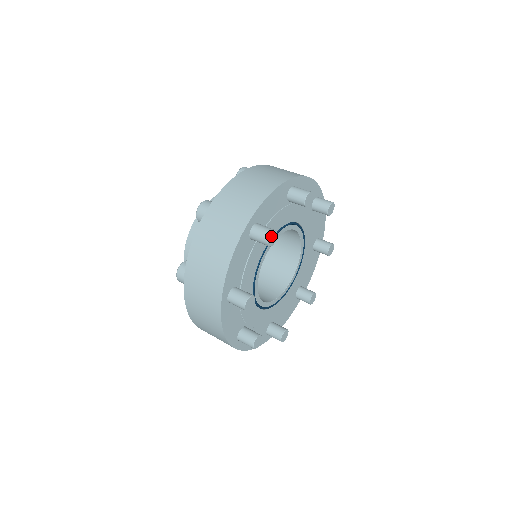
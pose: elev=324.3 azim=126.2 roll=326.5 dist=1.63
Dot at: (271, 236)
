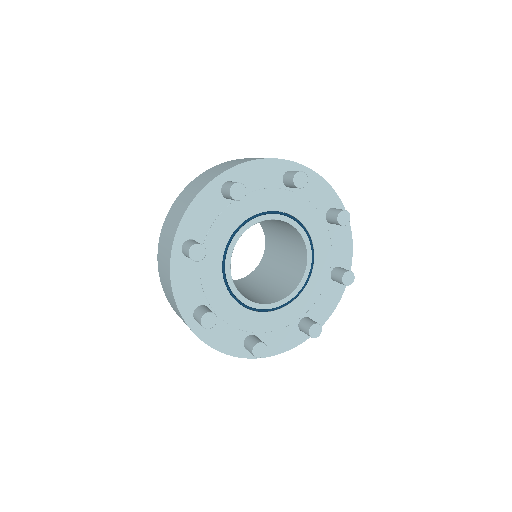
Dot at: (193, 252)
